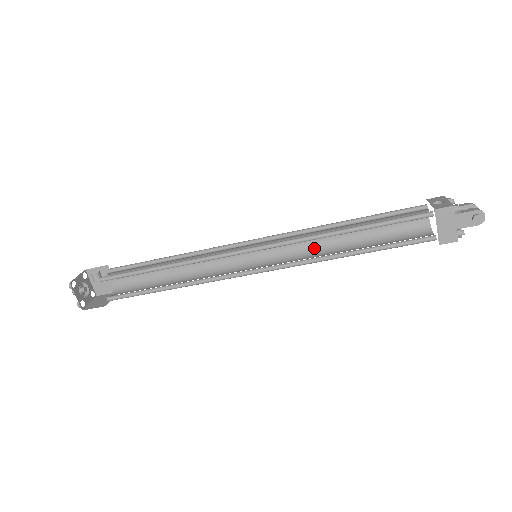
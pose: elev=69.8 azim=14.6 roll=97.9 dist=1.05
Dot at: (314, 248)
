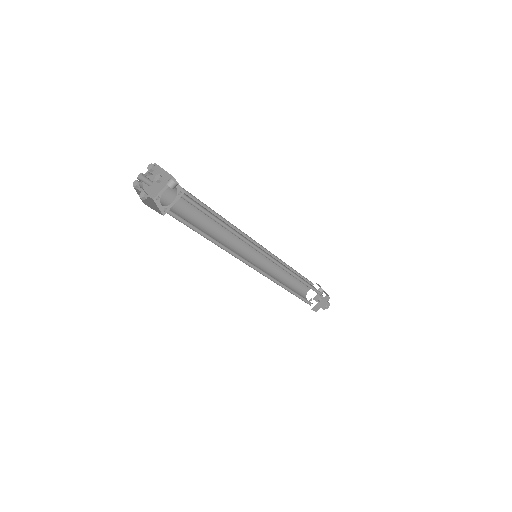
Dot at: (271, 270)
